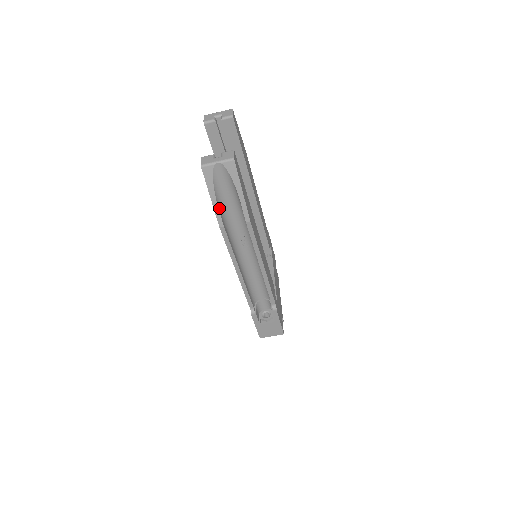
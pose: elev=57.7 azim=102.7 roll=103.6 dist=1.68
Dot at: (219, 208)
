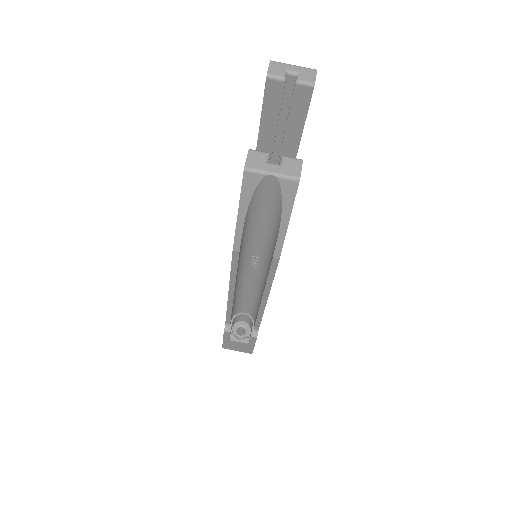
Dot at: (243, 227)
